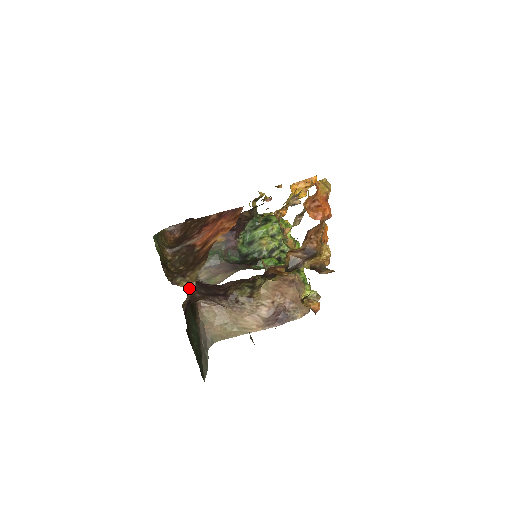
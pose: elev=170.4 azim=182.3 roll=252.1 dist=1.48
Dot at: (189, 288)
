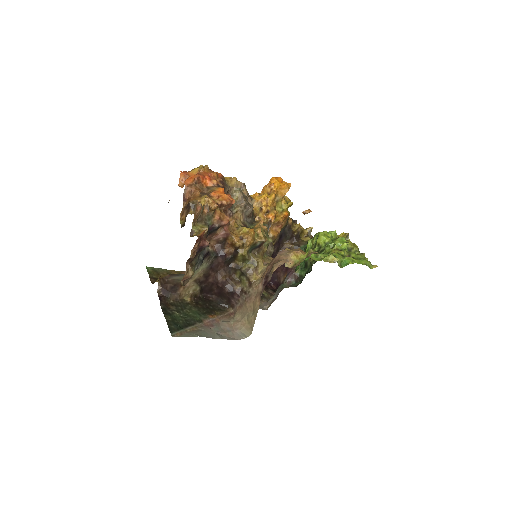
Dot at: occluded
